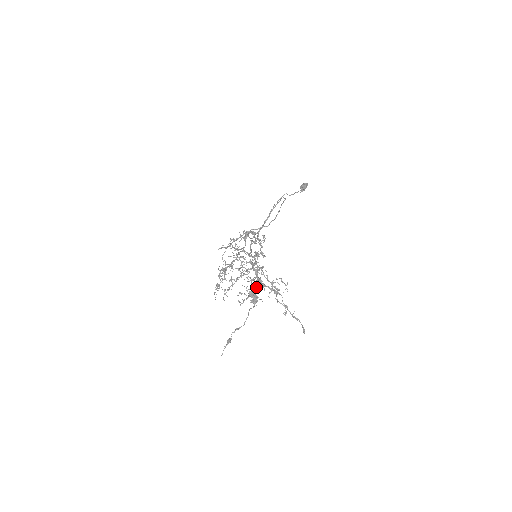
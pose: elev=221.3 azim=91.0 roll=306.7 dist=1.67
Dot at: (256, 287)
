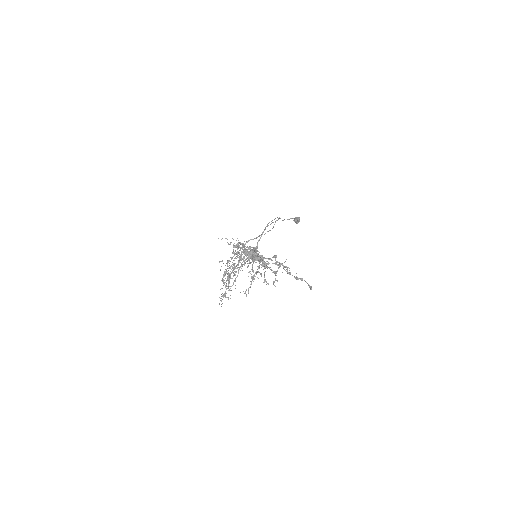
Dot at: occluded
